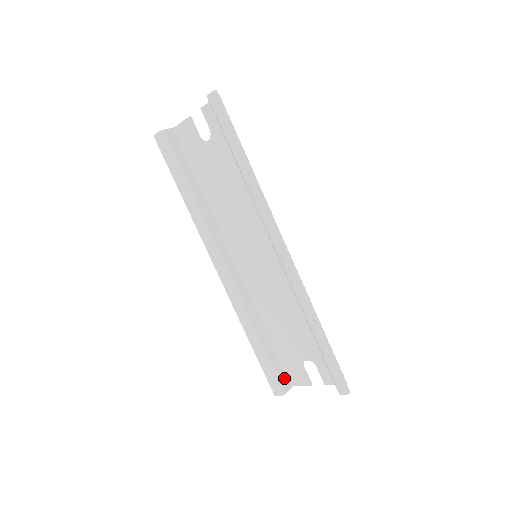
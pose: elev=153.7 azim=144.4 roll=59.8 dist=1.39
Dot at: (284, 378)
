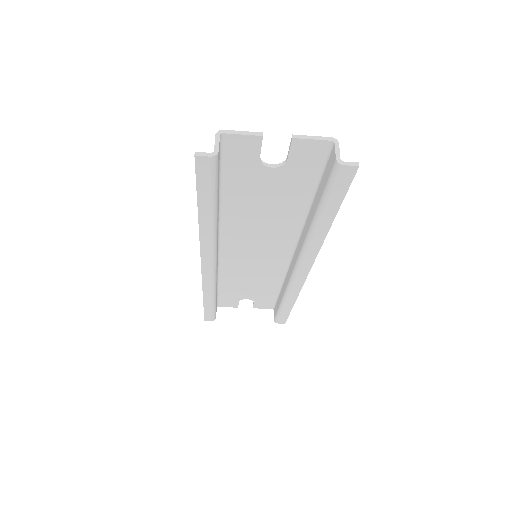
Dot at: (216, 308)
